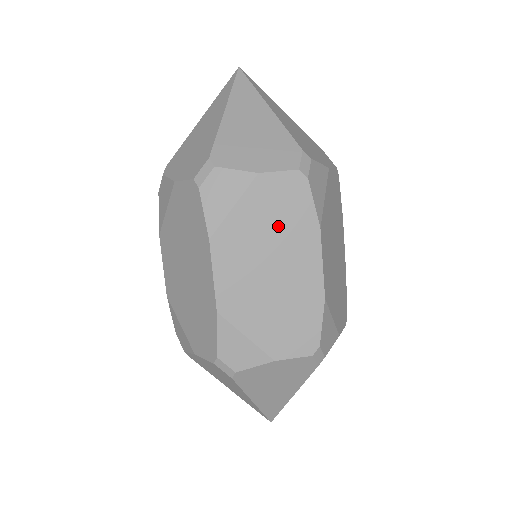
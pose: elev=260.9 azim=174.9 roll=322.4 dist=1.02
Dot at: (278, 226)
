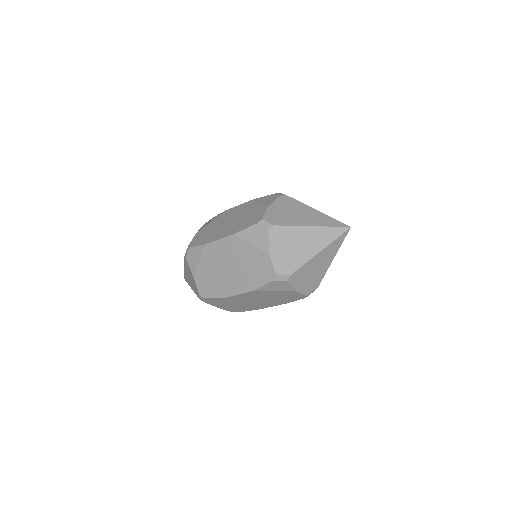
Dot at: occluded
